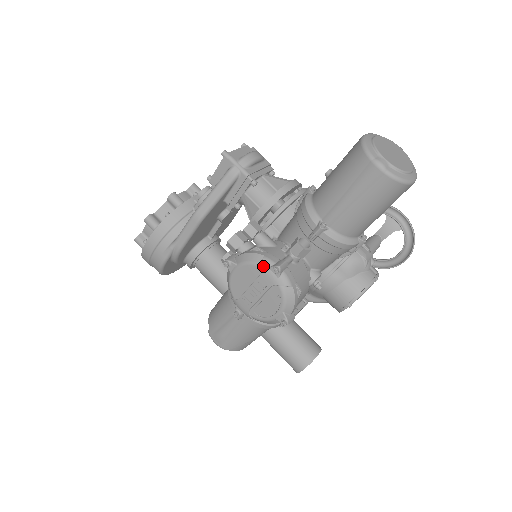
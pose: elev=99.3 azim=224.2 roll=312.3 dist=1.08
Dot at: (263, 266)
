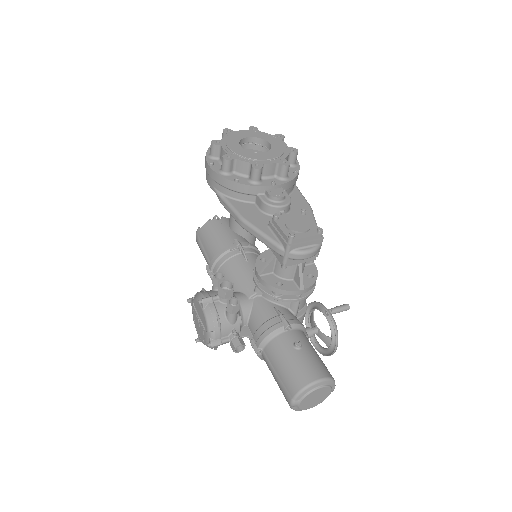
Dot at: (209, 333)
